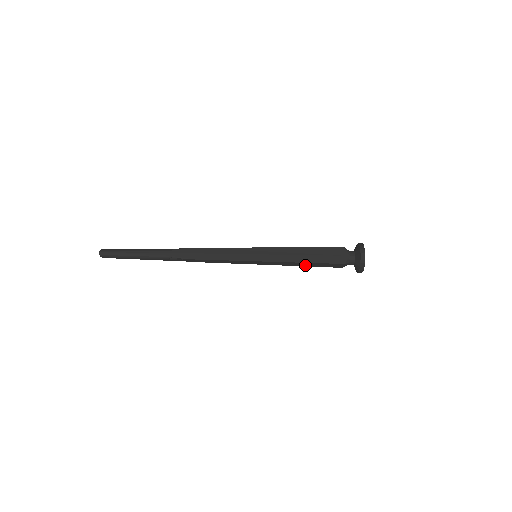
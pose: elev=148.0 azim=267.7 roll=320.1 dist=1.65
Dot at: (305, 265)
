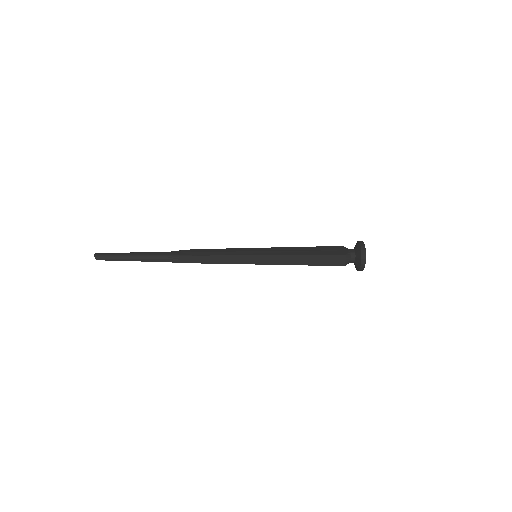
Dot at: (306, 262)
